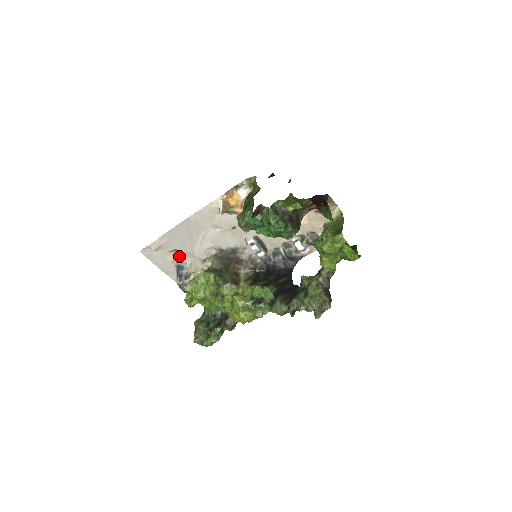
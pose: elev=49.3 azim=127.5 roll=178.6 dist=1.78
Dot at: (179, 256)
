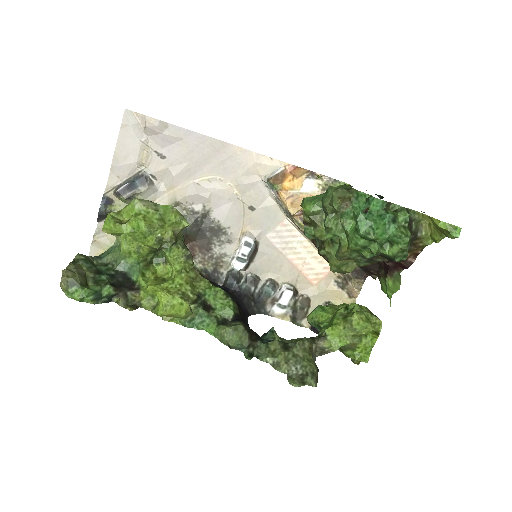
Dot at: (156, 168)
